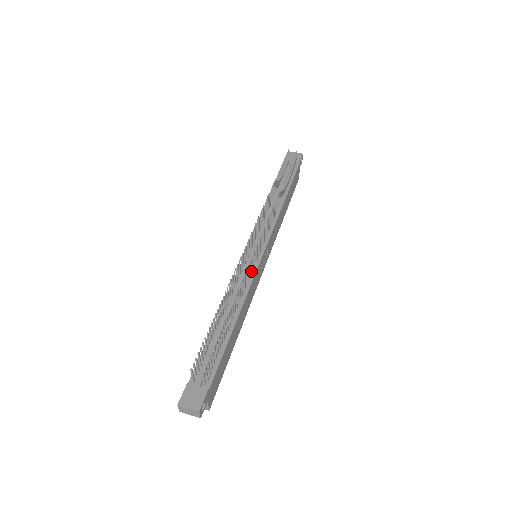
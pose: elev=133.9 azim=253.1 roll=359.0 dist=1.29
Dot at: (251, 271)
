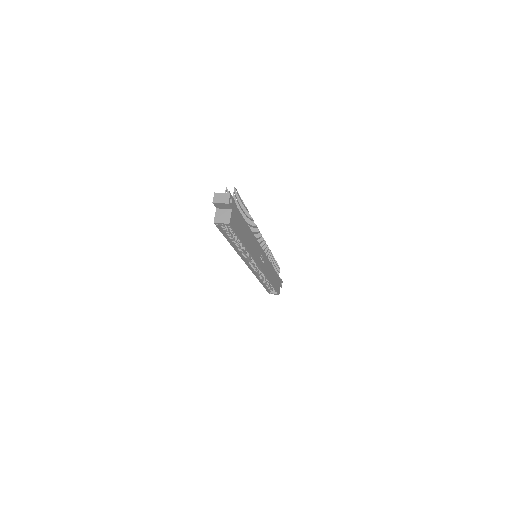
Dot at: occluded
